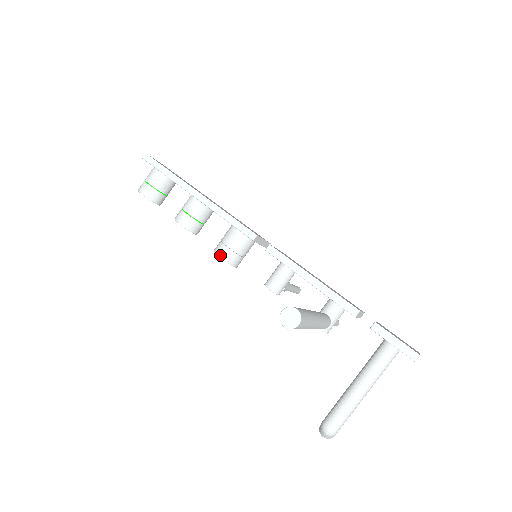
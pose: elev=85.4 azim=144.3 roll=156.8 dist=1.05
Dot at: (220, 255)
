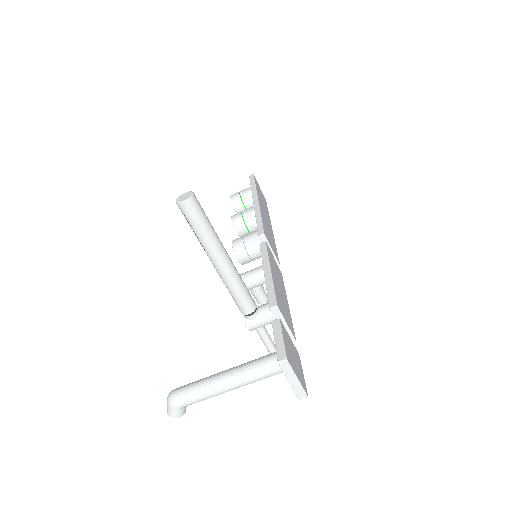
Dot at: (233, 241)
